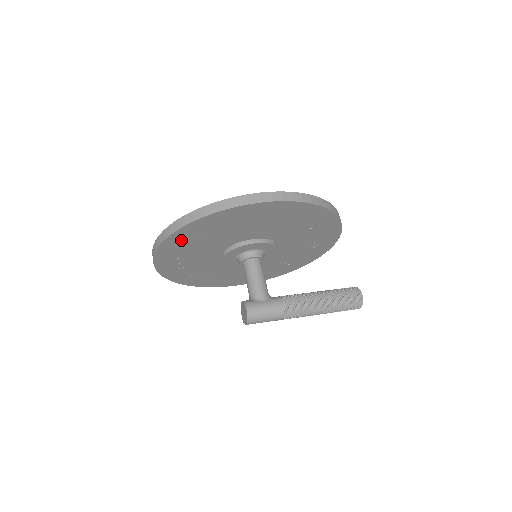
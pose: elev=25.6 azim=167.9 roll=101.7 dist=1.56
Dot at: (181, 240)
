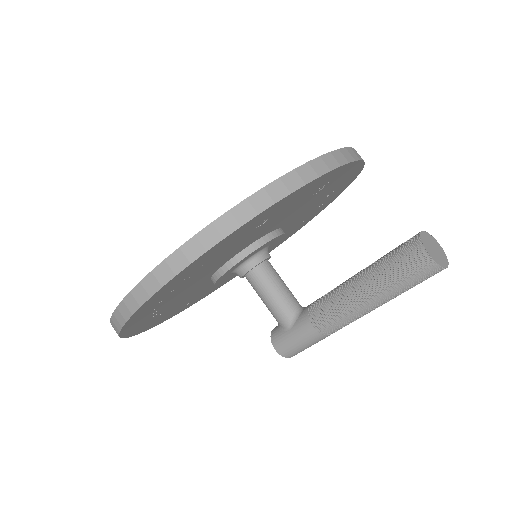
Dot at: (154, 322)
